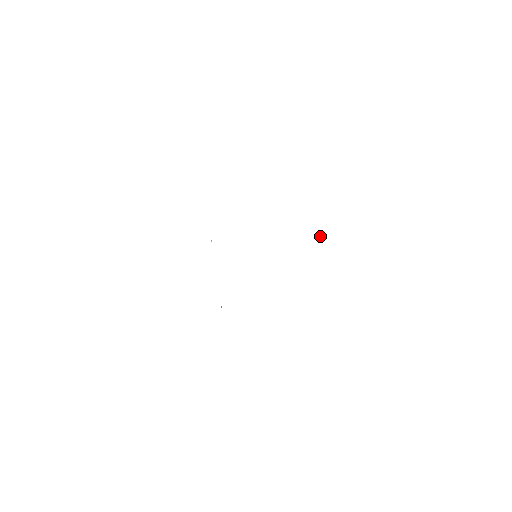
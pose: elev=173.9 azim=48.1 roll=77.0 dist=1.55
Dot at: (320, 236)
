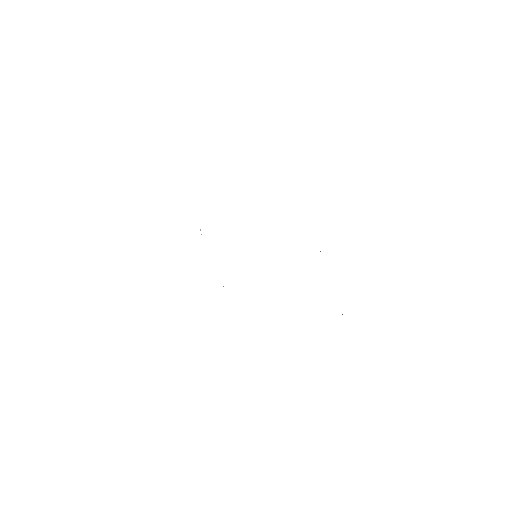
Dot at: occluded
